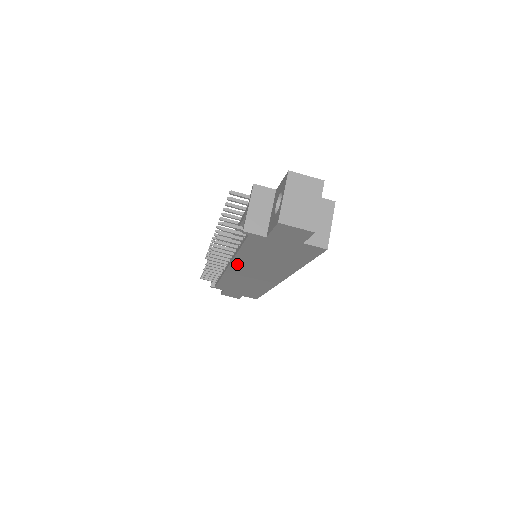
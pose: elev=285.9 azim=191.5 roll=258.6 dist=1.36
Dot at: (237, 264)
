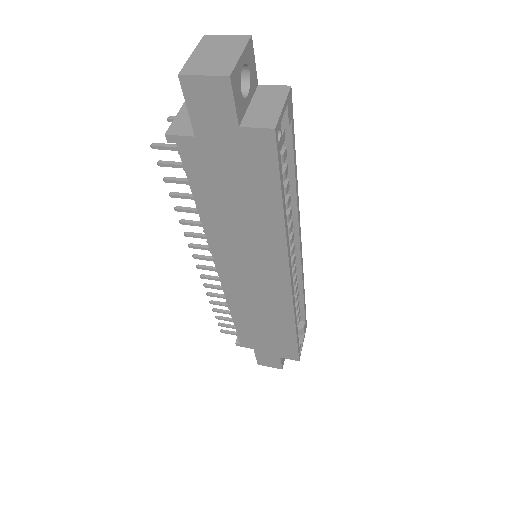
Dot at: (219, 252)
